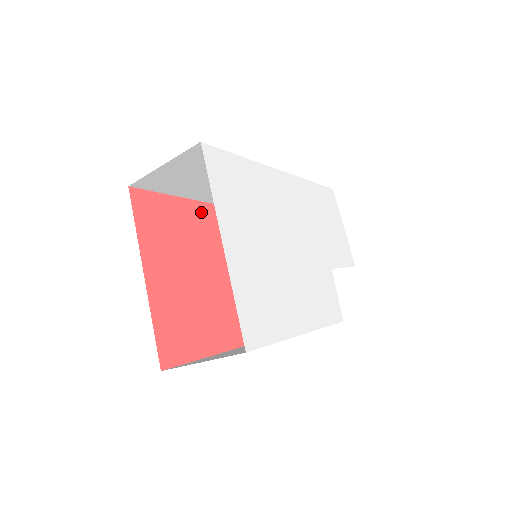
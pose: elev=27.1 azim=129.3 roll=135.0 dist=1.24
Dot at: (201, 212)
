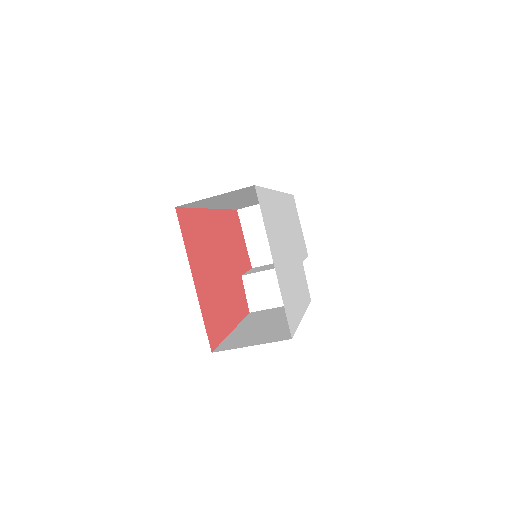
Dot at: (208, 218)
